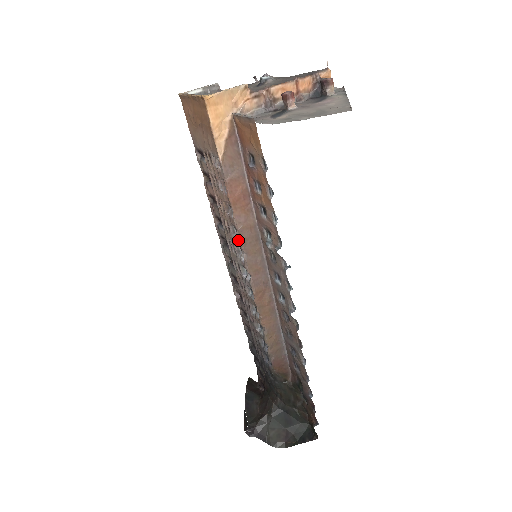
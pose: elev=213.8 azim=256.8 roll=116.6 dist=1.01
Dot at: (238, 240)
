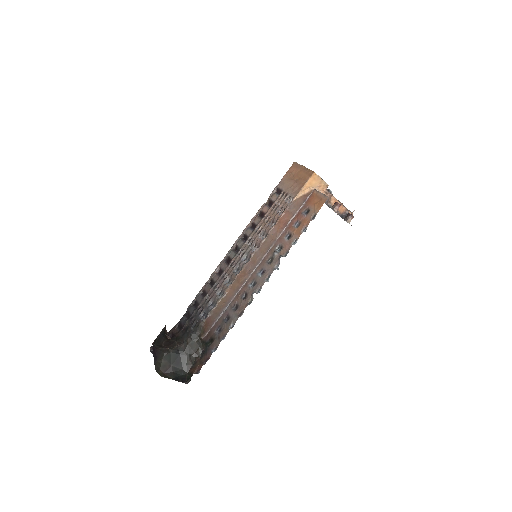
Dot at: (261, 239)
